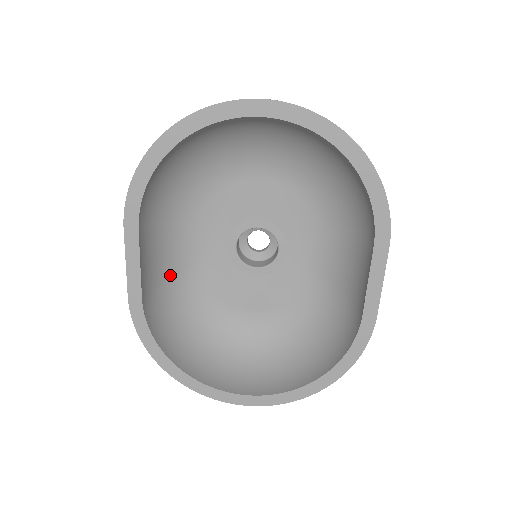
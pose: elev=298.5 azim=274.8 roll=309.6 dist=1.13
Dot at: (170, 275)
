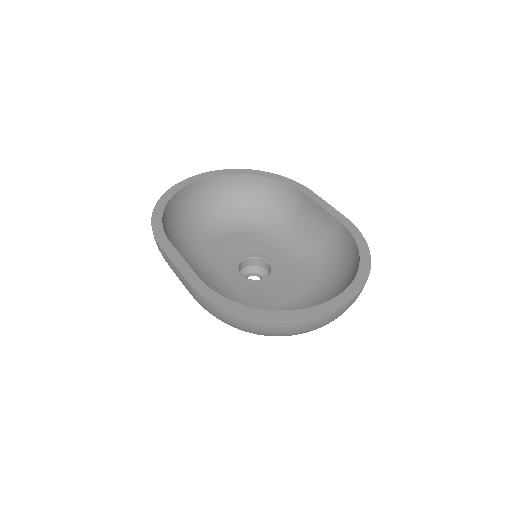
Dot at: occluded
